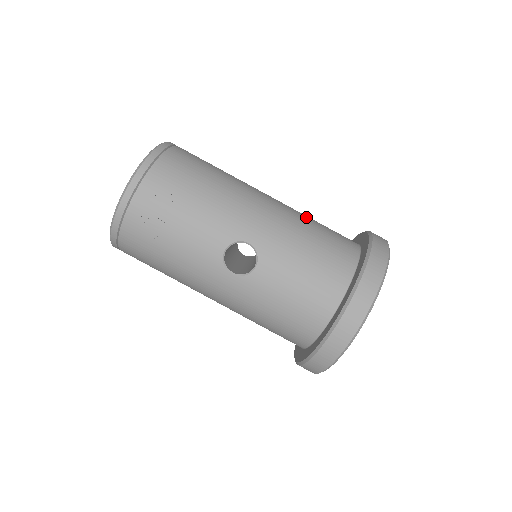
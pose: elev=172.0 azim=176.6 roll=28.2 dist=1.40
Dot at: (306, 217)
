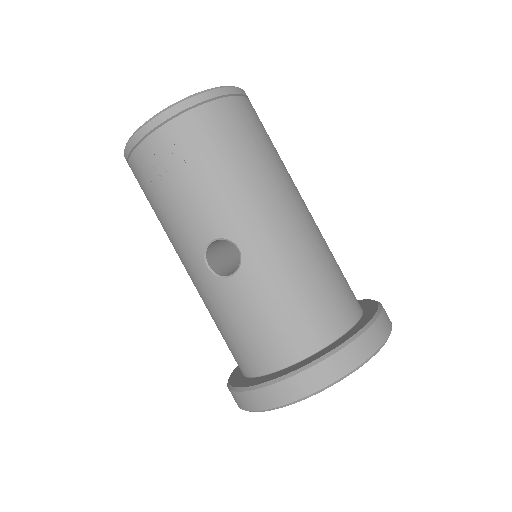
Dot at: (324, 254)
